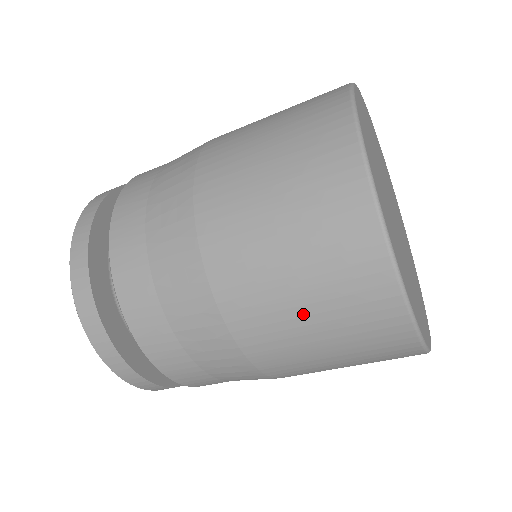
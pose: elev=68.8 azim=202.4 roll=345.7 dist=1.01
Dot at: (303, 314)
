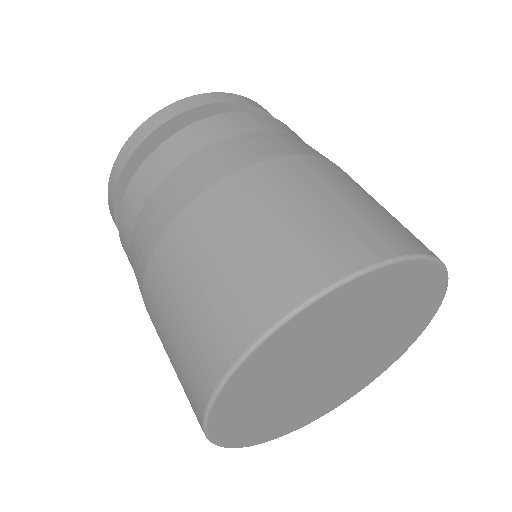
Dot at: occluded
